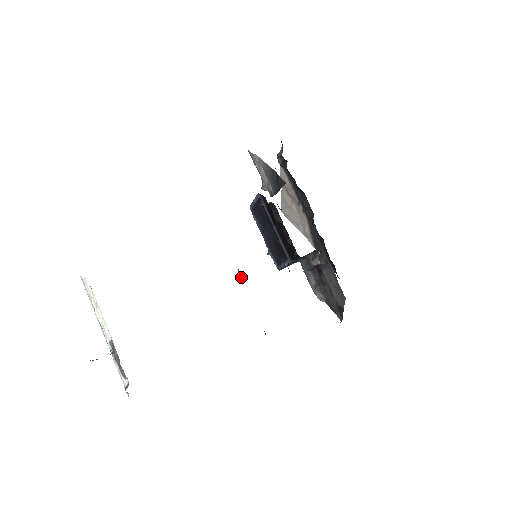
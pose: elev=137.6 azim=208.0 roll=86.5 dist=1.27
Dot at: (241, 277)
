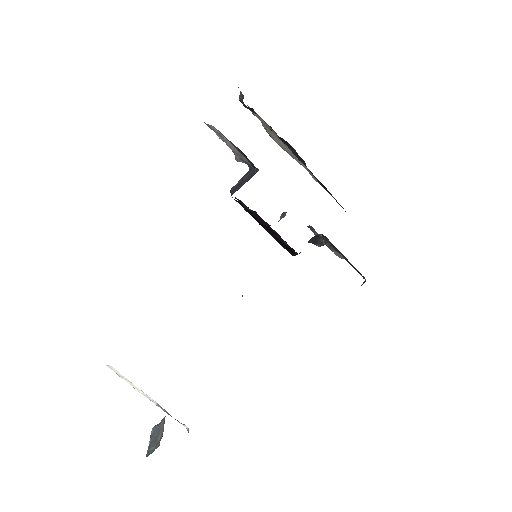
Dot at: occluded
